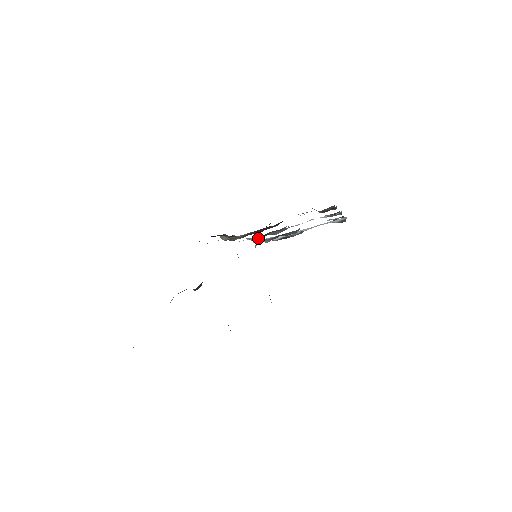
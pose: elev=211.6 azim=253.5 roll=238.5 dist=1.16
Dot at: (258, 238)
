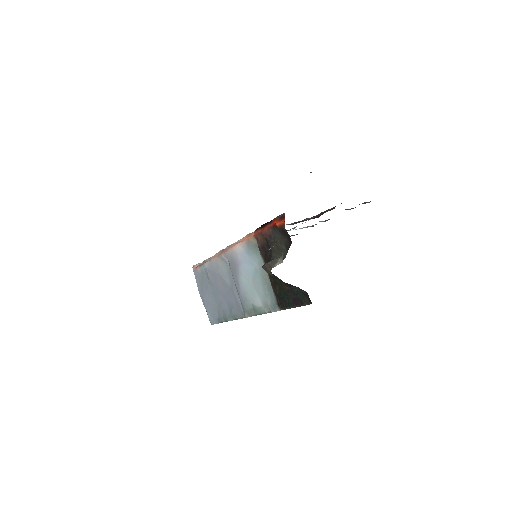
Dot at: occluded
